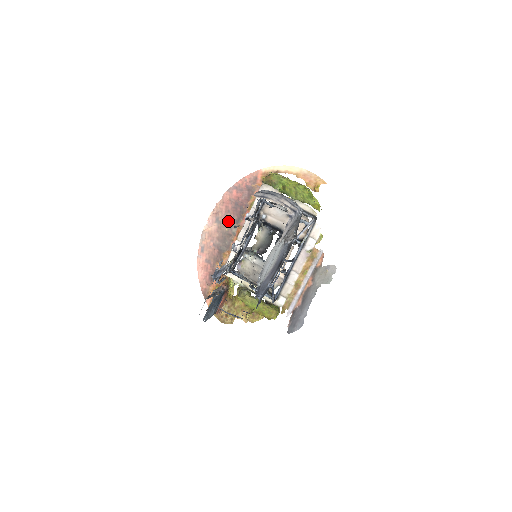
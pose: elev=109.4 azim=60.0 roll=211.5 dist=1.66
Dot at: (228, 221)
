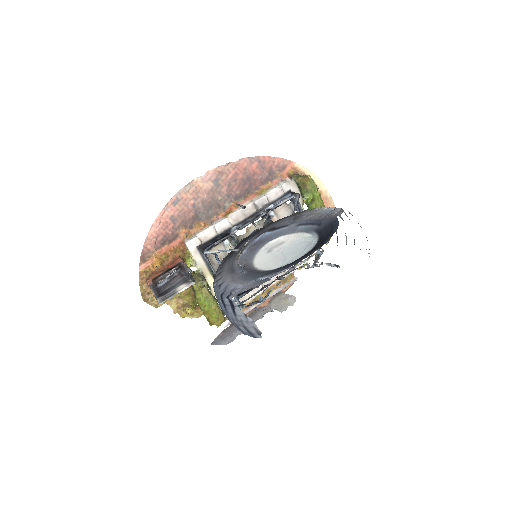
Dot at: (227, 190)
